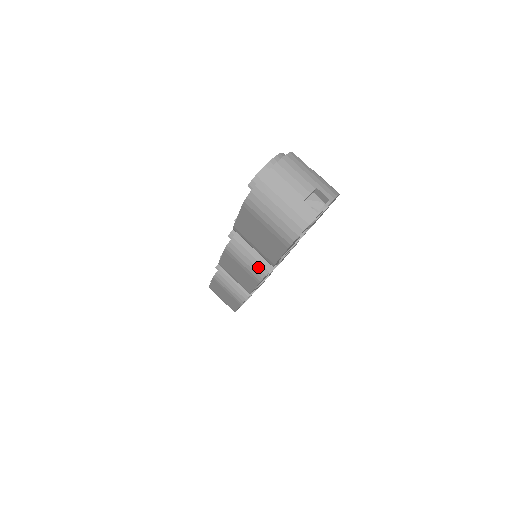
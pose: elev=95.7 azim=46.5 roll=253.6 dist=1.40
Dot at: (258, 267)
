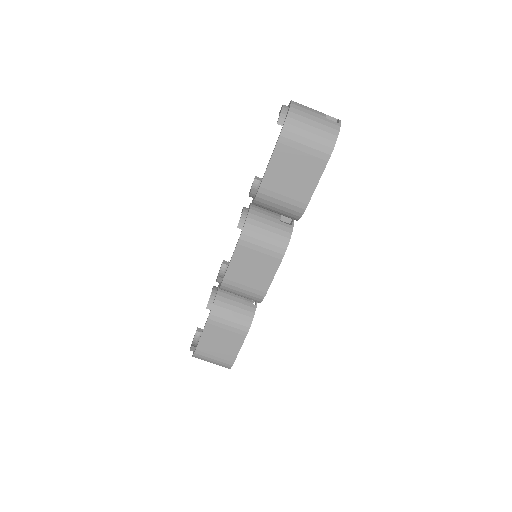
Dot at: (278, 239)
